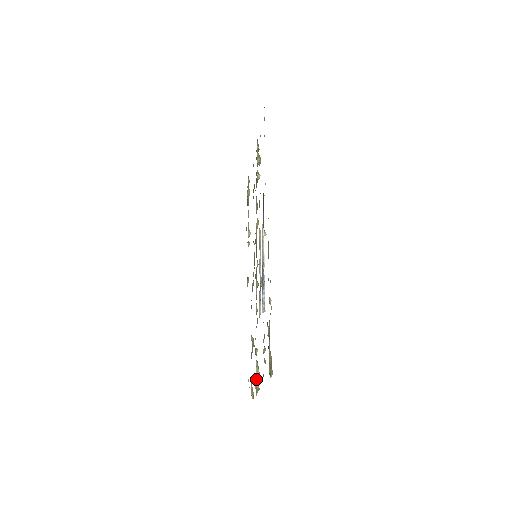
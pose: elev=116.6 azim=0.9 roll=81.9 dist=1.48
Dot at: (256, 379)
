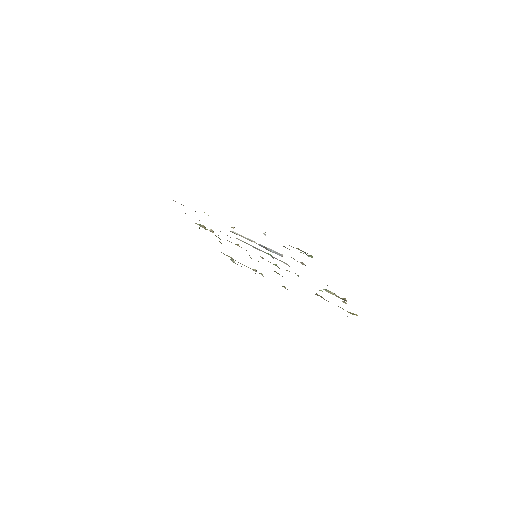
Dot at: occluded
